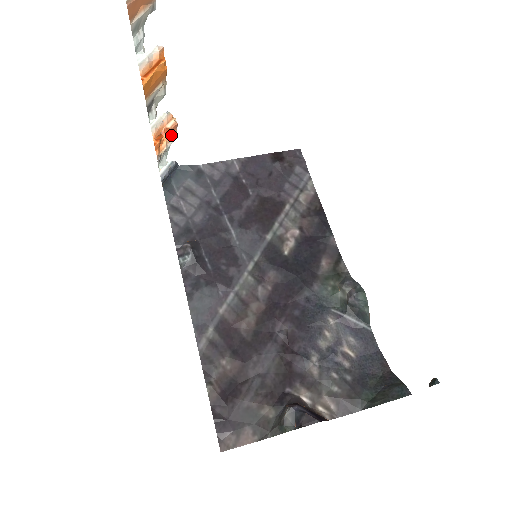
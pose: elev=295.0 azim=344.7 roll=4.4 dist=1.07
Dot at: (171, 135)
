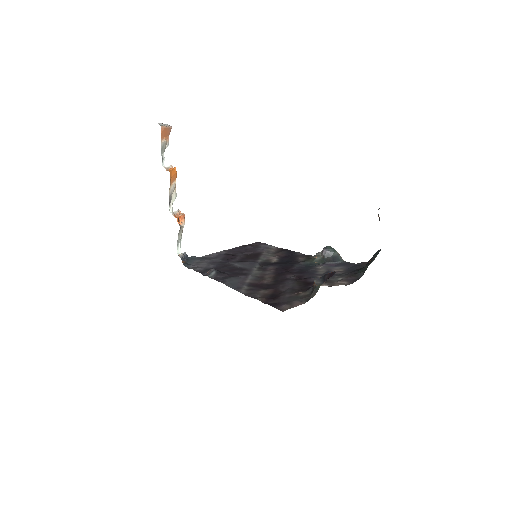
Dot at: (183, 221)
